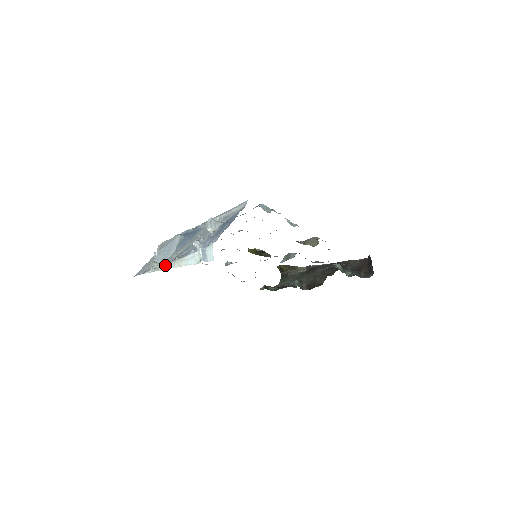
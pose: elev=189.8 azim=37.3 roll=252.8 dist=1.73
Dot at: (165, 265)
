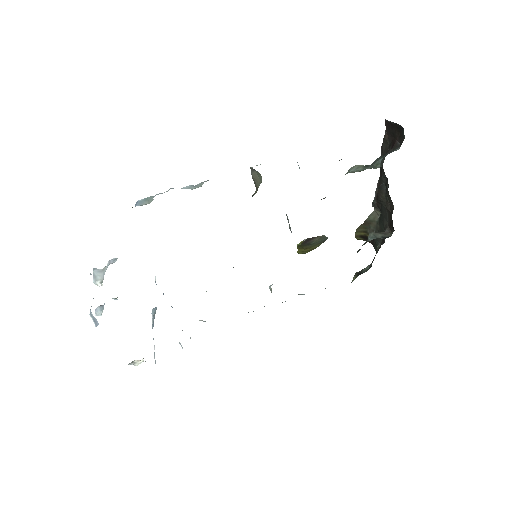
Dot at: occluded
